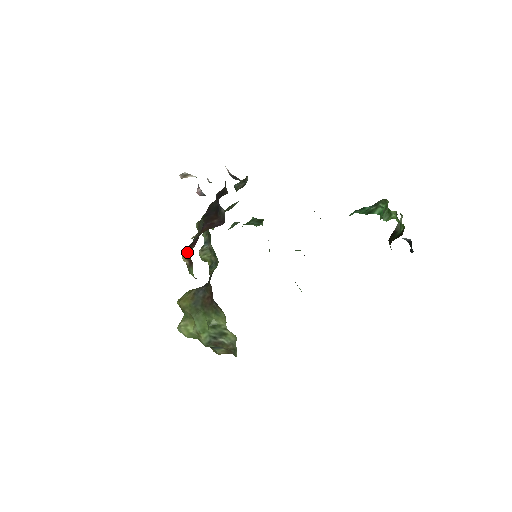
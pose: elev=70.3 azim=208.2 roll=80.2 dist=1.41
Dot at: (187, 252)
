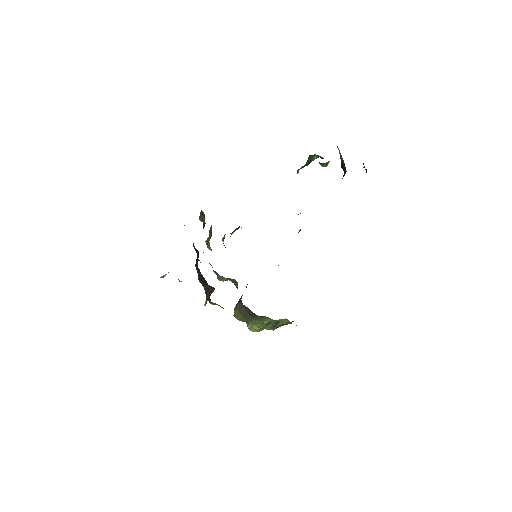
Dot at: (211, 302)
